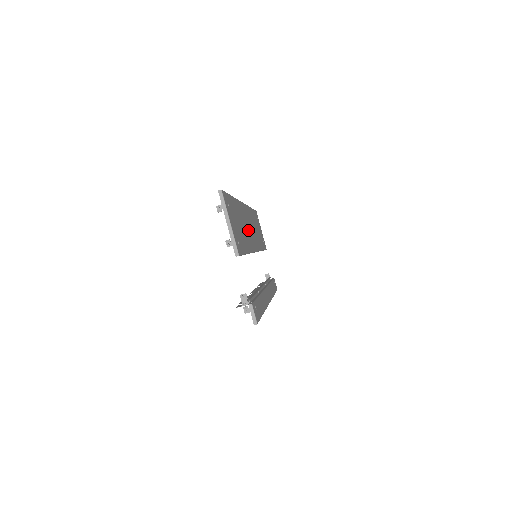
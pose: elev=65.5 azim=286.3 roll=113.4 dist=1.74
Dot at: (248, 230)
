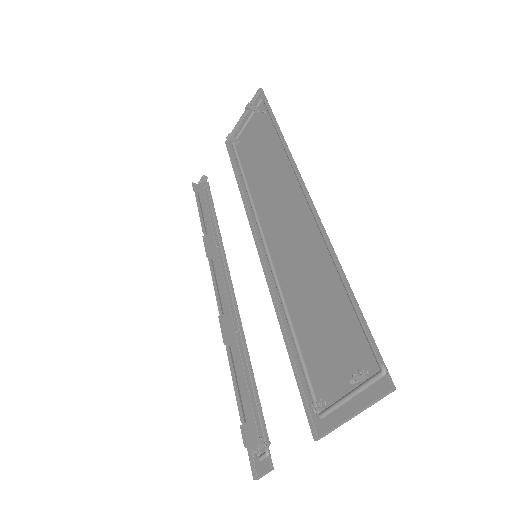
Dot at: (290, 253)
